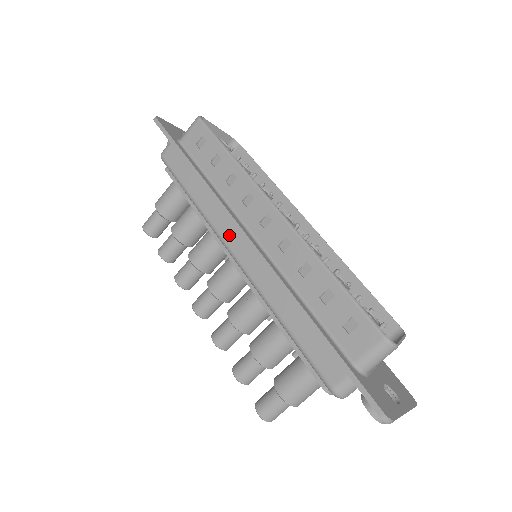
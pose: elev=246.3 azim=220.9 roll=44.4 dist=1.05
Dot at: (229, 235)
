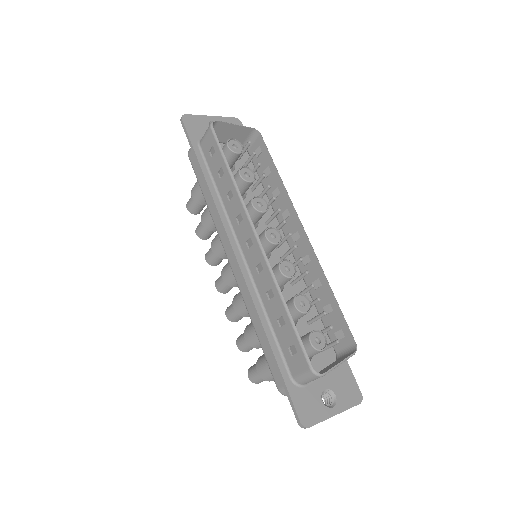
Dot at: (226, 245)
